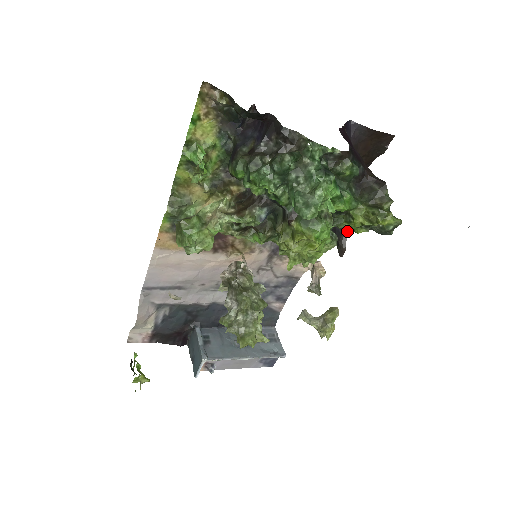
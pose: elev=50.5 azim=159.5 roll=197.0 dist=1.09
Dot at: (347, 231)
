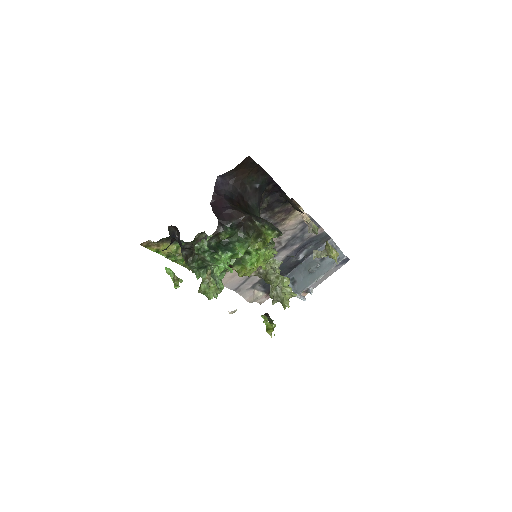
Dot at: (291, 200)
